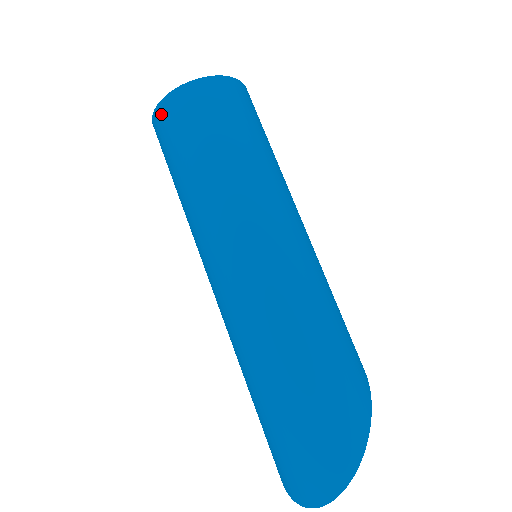
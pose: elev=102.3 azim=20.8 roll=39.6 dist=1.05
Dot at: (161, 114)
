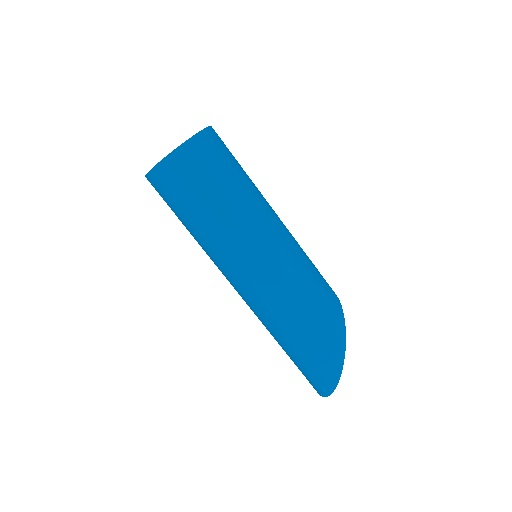
Dot at: (151, 184)
